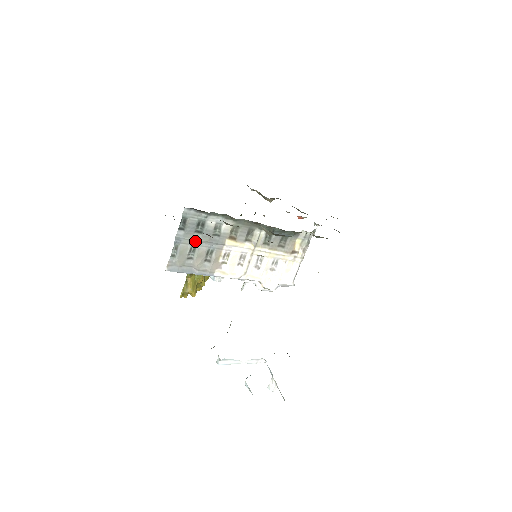
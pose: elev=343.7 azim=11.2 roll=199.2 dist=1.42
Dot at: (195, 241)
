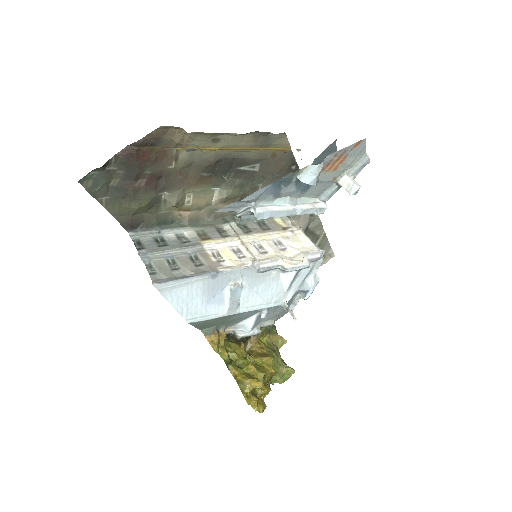
Dot at: (166, 254)
